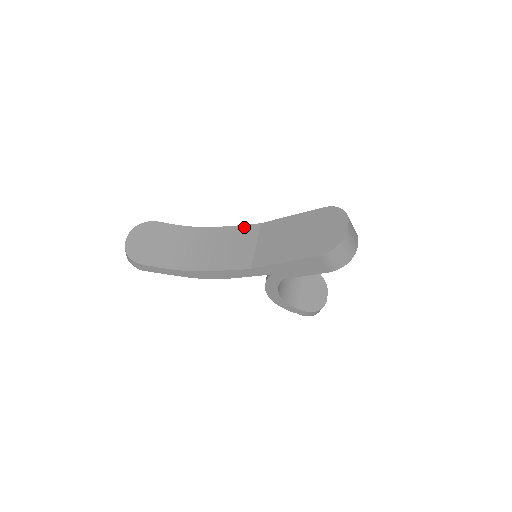
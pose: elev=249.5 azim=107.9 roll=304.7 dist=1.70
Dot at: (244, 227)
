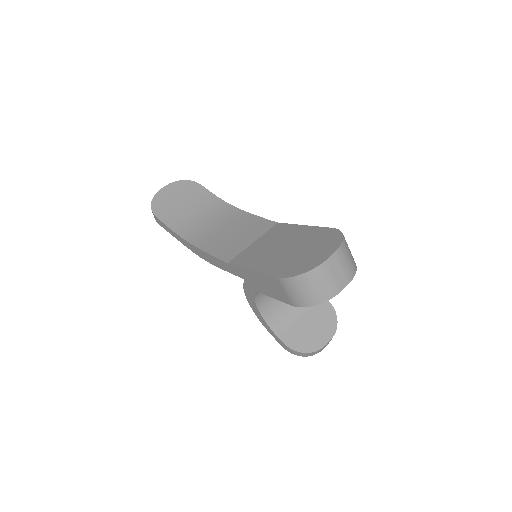
Dot at: (262, 220)
